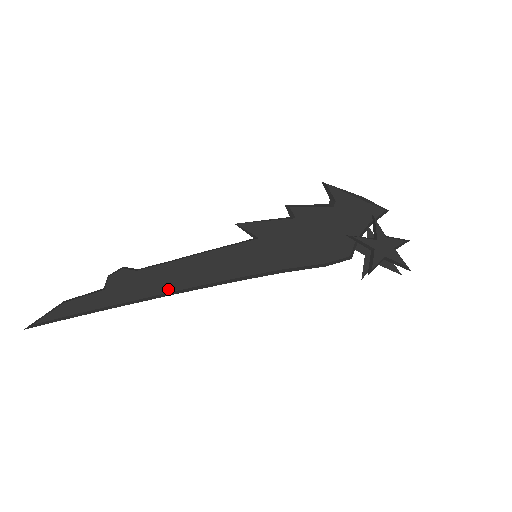
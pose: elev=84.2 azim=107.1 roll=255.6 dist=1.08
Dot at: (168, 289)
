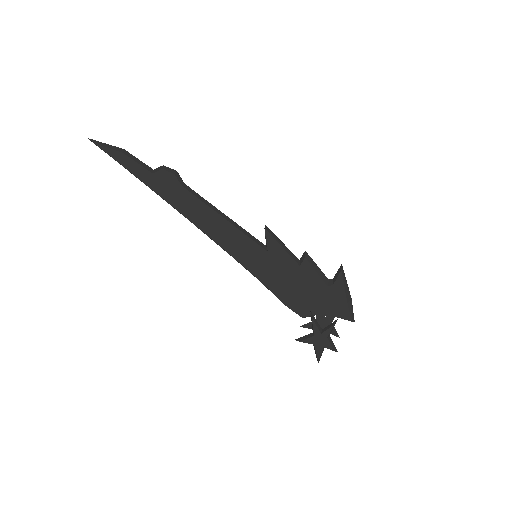
Dot at: (188, 216)
